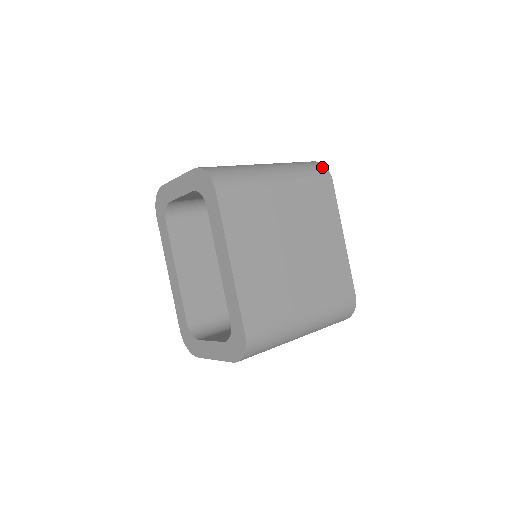
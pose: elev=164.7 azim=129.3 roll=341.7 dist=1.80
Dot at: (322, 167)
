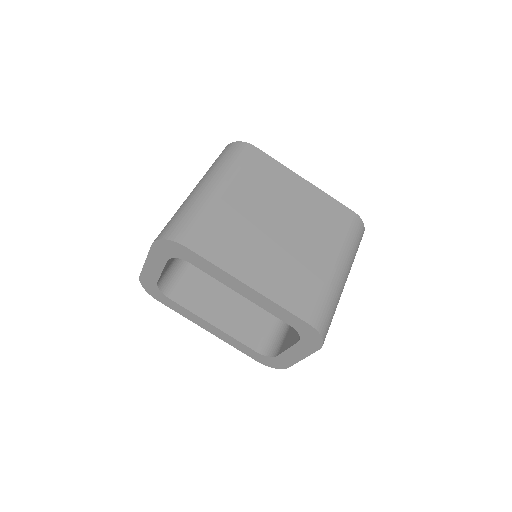
Dot at: (238, 145)
